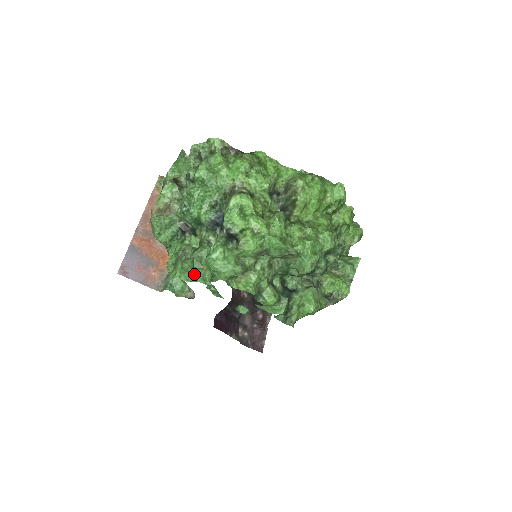
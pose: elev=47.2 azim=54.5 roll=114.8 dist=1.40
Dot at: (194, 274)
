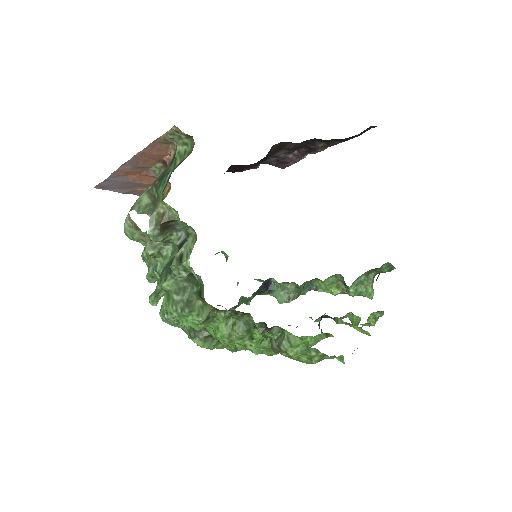
Dot at: occluded
